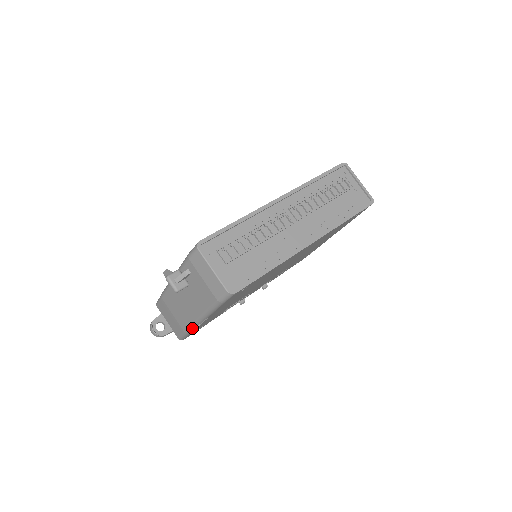
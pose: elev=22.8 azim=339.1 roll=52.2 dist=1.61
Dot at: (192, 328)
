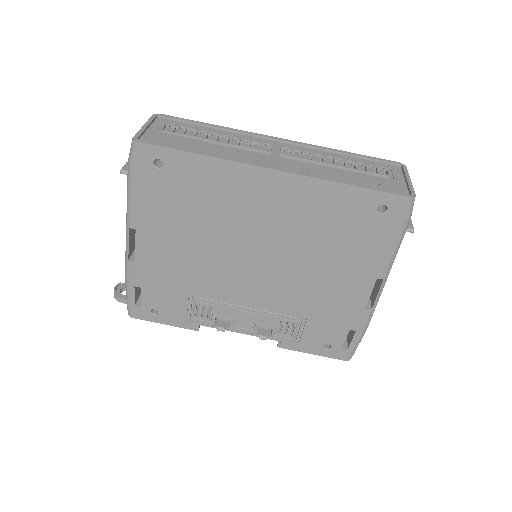
Dot at: (126, 261)
